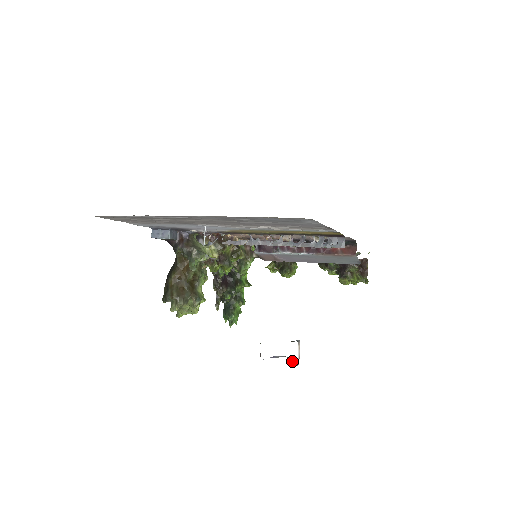
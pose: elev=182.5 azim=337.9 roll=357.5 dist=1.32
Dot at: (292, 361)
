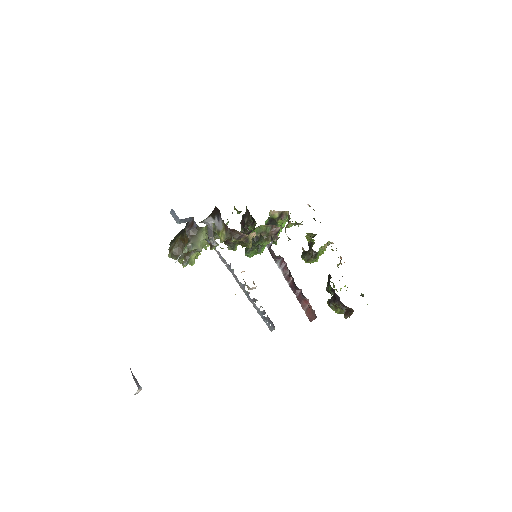
Dot at: occluded
